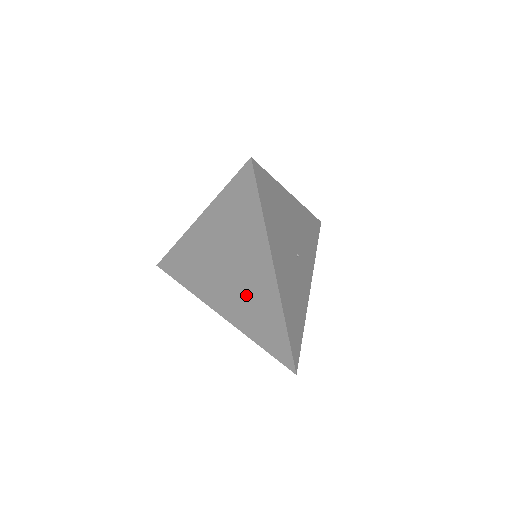
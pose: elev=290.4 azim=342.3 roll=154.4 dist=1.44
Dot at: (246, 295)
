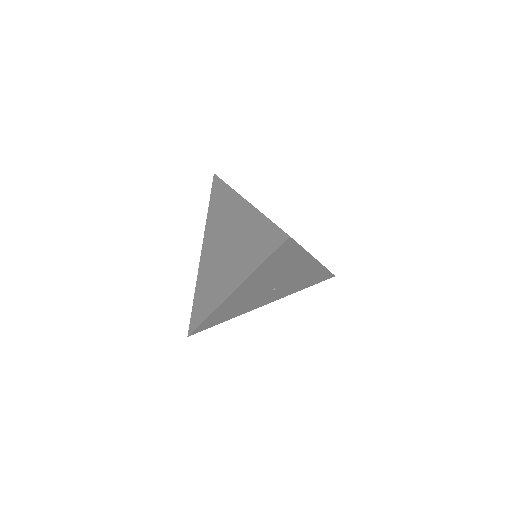
Dot at: (216, 272)
